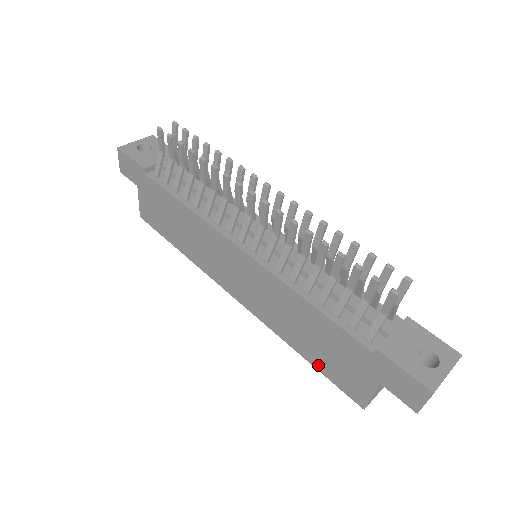
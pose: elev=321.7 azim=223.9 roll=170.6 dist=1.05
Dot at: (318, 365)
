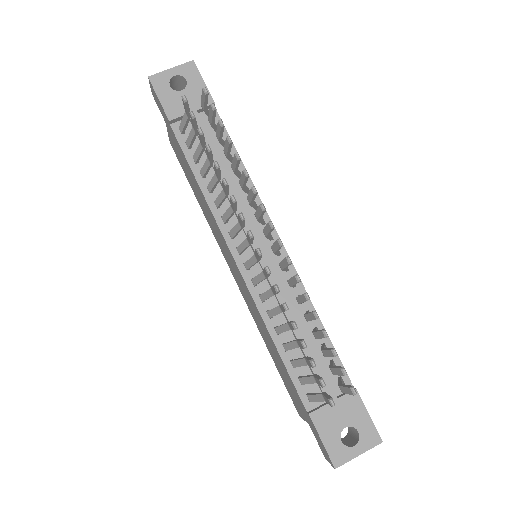
Dot at: (277, 368)
